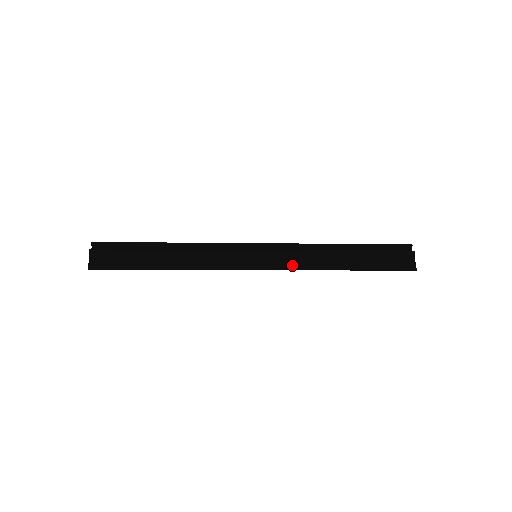
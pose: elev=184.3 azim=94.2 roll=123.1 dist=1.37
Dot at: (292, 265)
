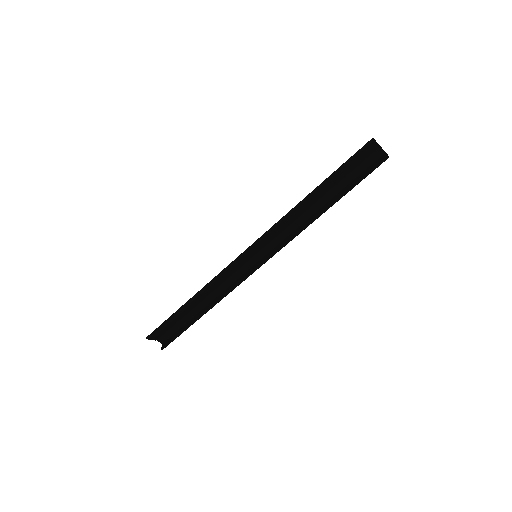
Dot at: (273, 229)
